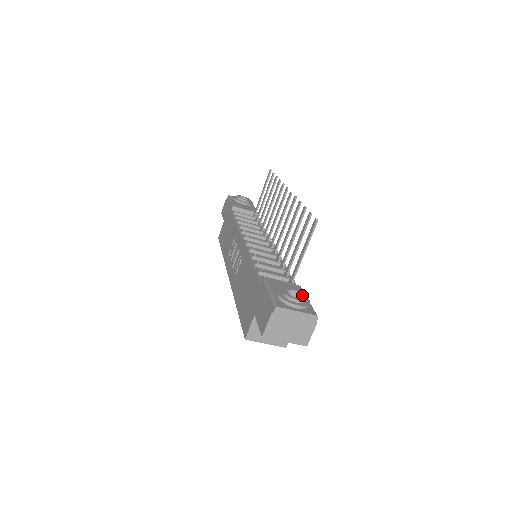
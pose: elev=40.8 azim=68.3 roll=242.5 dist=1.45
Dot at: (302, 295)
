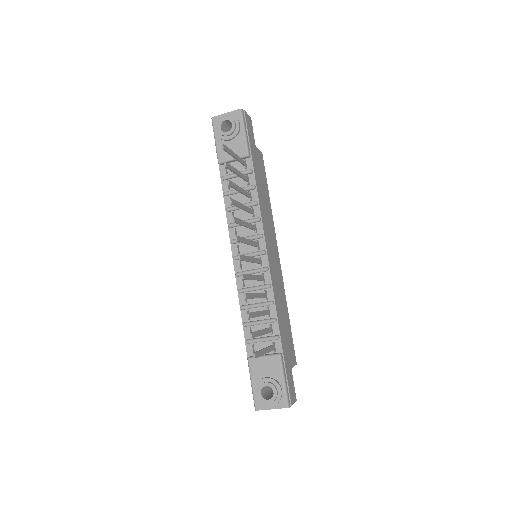
Dot at: (273, 392)
